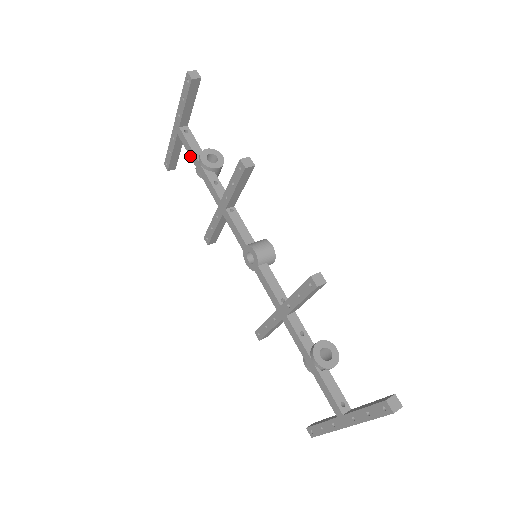
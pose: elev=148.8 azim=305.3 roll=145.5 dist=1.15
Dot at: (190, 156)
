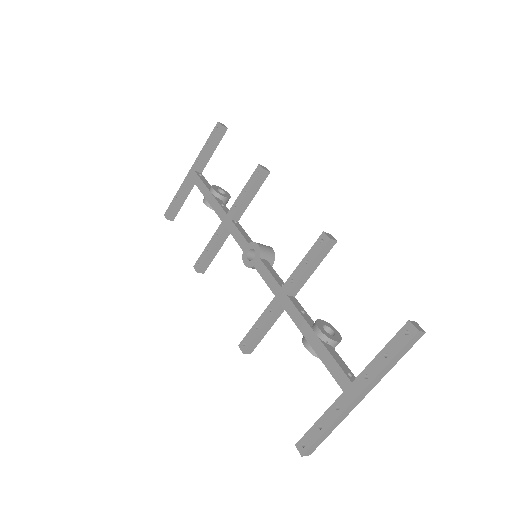
Dot at: (200, 190)
